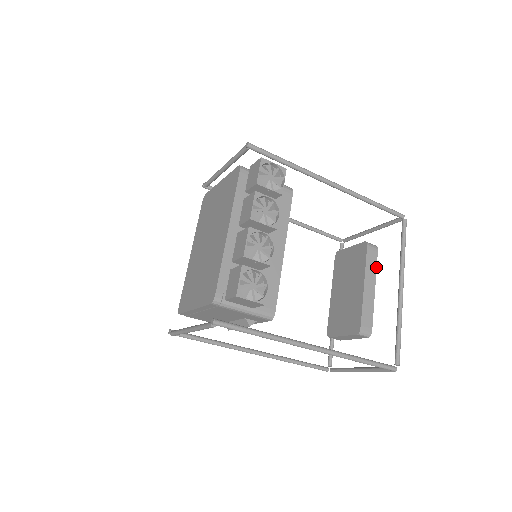
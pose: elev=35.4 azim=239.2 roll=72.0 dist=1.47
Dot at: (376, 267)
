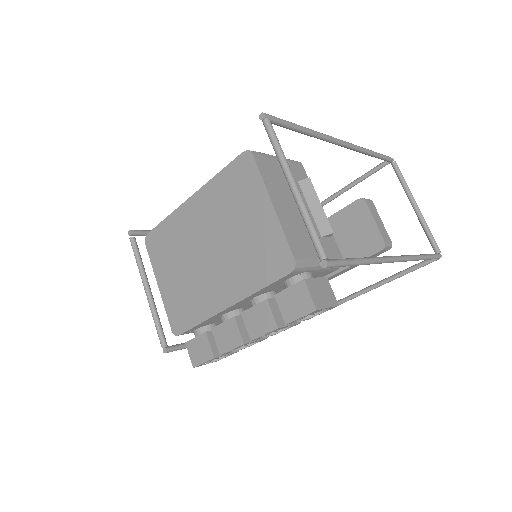
Dot at: occluded
